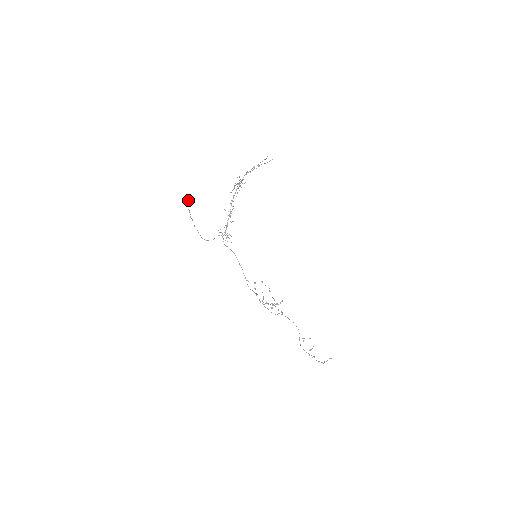
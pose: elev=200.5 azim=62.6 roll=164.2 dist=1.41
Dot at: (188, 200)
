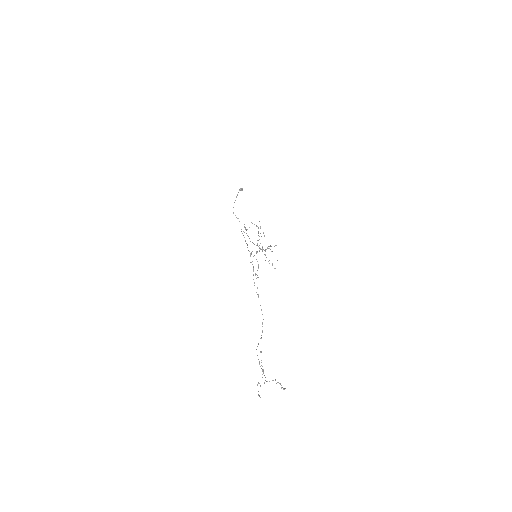
Dot at: (242, 189)
